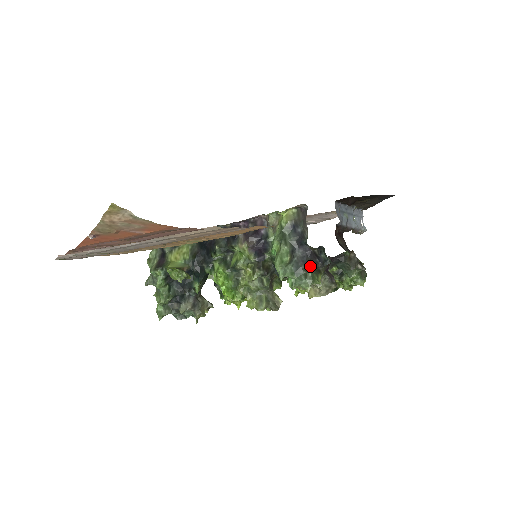
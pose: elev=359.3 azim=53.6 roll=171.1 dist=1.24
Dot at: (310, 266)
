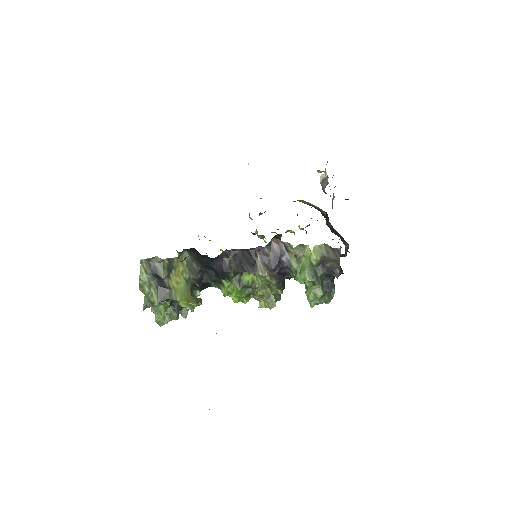
Dot at: occluded
